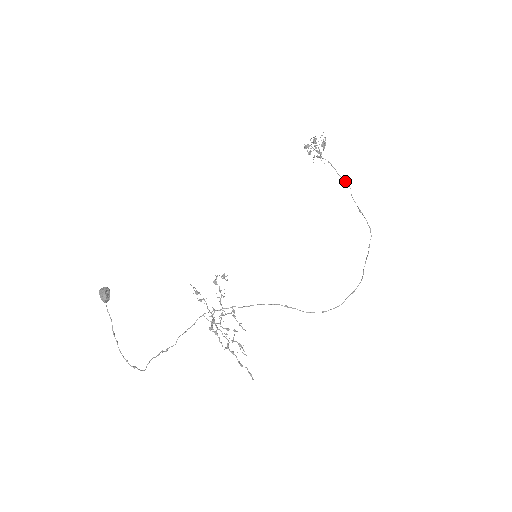
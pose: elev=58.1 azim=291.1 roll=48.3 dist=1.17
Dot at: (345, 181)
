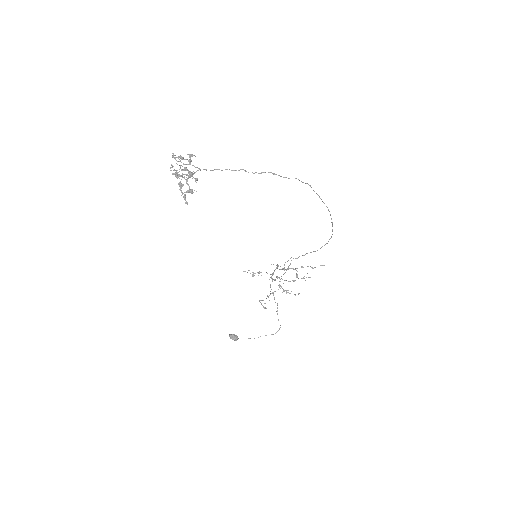
Dot at: occluded
